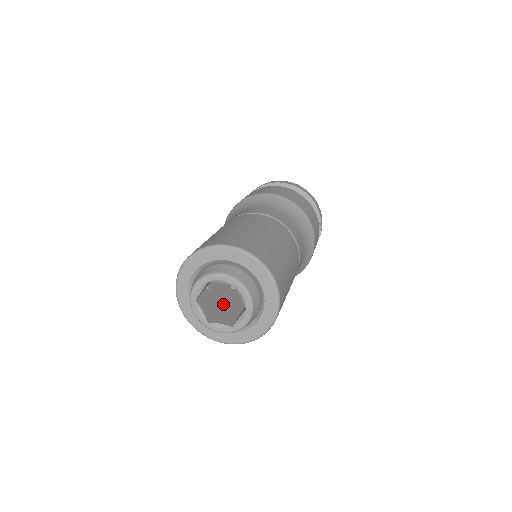
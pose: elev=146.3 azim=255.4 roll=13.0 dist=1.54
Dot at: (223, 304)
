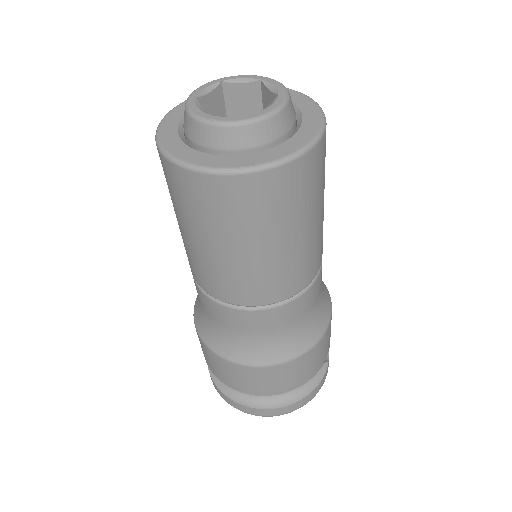
Dot at: occluded
